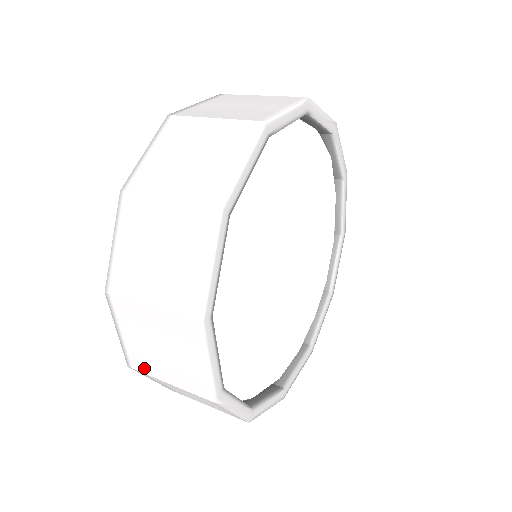
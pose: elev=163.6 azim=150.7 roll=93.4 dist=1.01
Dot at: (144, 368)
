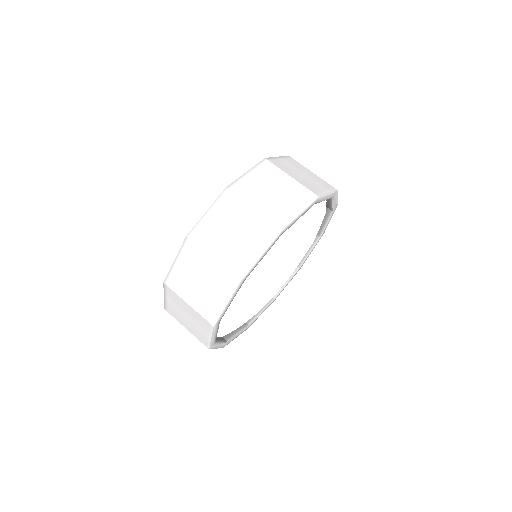
Dot at: (202, 242)
